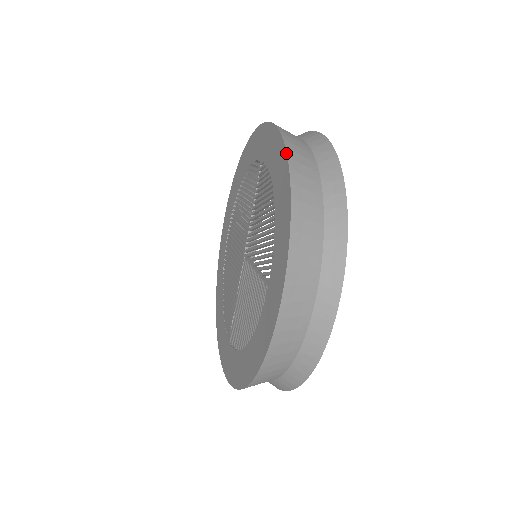
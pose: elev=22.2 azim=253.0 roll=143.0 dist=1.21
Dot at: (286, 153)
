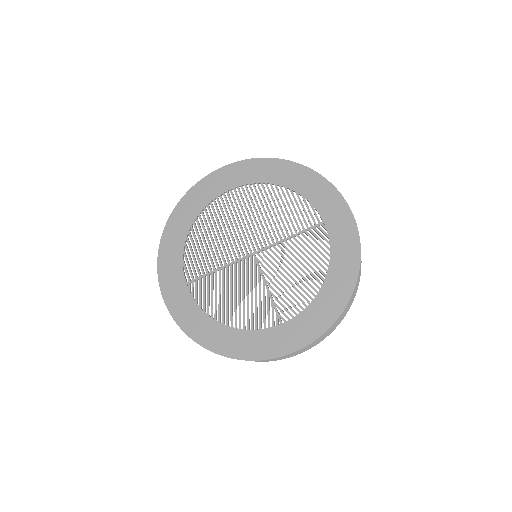
Dot at: occluded
